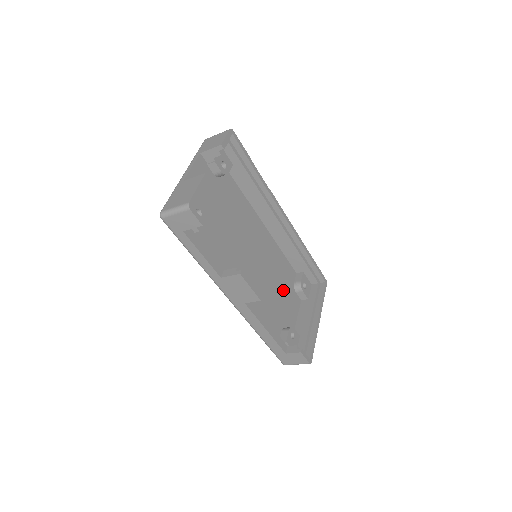
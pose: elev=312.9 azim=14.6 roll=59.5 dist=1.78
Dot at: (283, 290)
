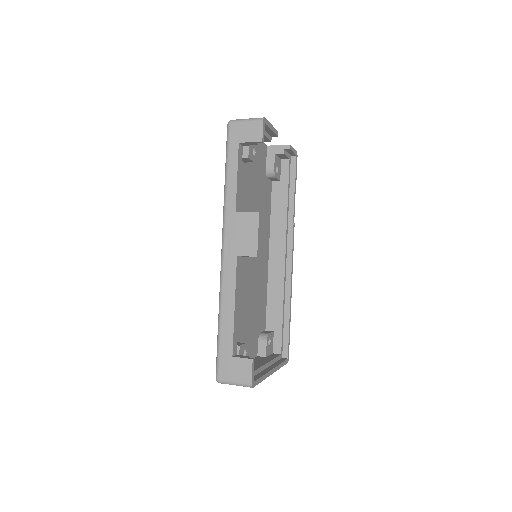
Dot at: (253, 319)
